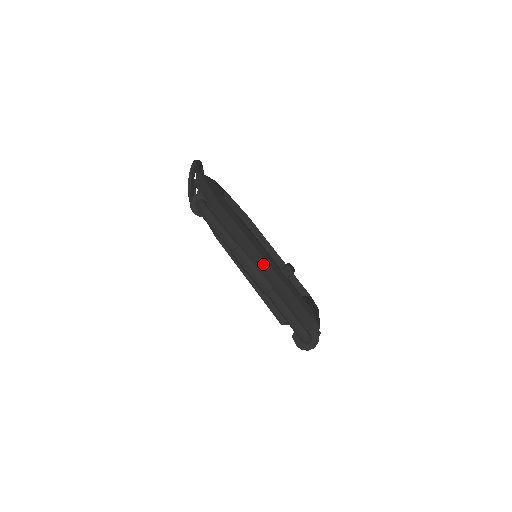
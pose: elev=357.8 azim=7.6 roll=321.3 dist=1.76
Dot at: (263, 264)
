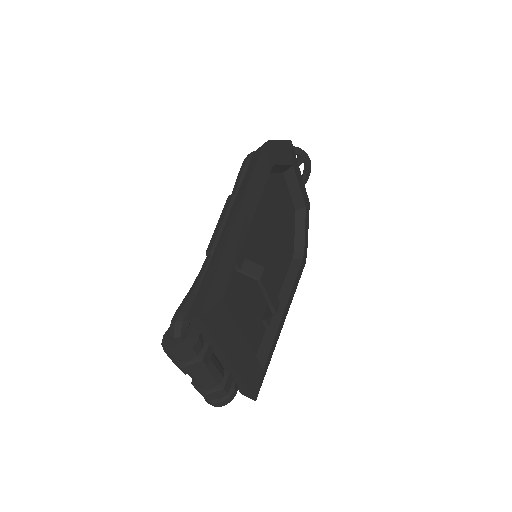
Dot at: (234, 212)
